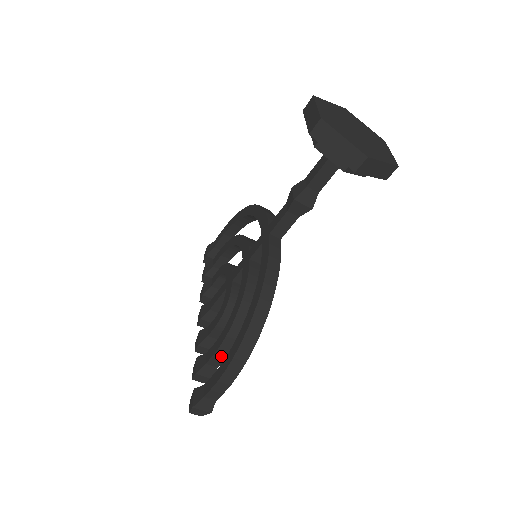
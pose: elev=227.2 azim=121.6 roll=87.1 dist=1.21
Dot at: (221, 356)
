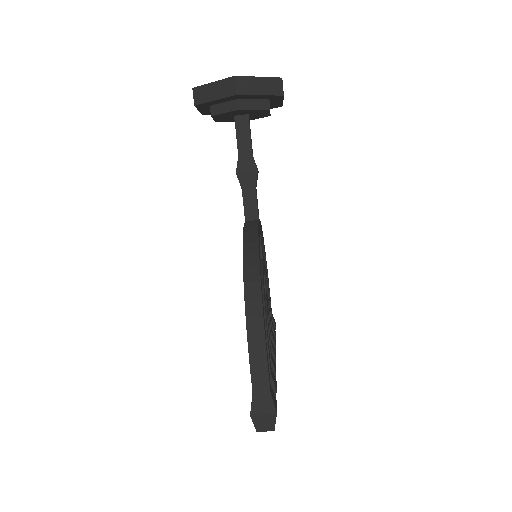
Dot at: occluded
